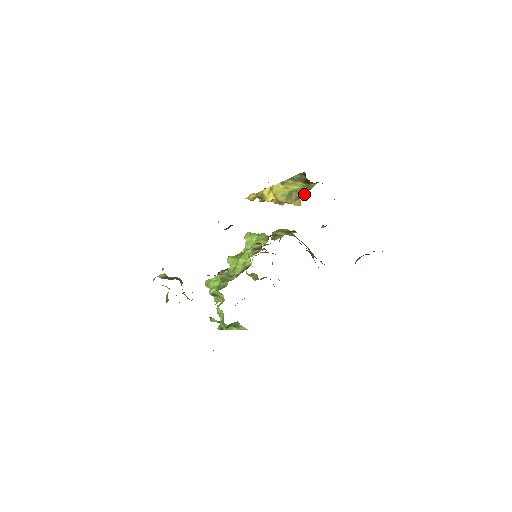
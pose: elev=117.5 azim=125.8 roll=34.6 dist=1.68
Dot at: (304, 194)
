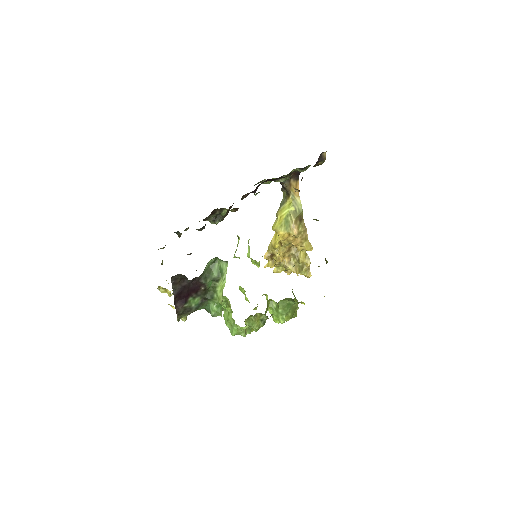
Dot at: (305, 227)
